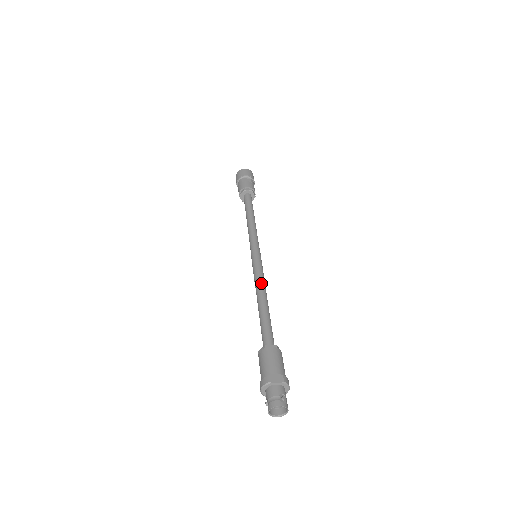
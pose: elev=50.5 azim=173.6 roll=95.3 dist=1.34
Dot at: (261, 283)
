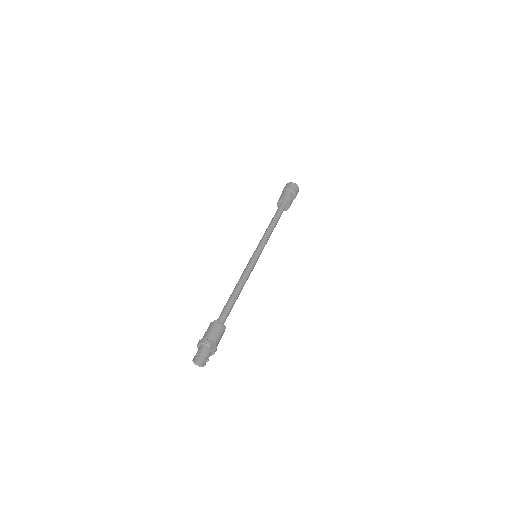
Dot at: (246, 279)
